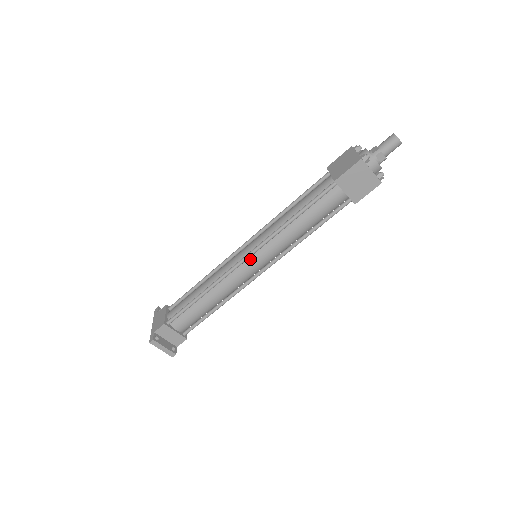
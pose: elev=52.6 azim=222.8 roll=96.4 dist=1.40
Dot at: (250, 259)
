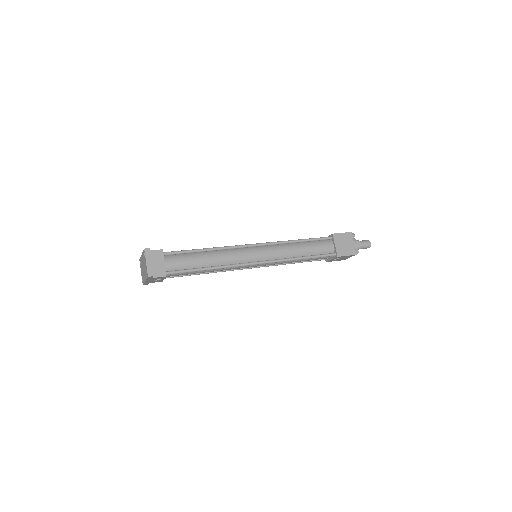
Dot at: (256, 248)
